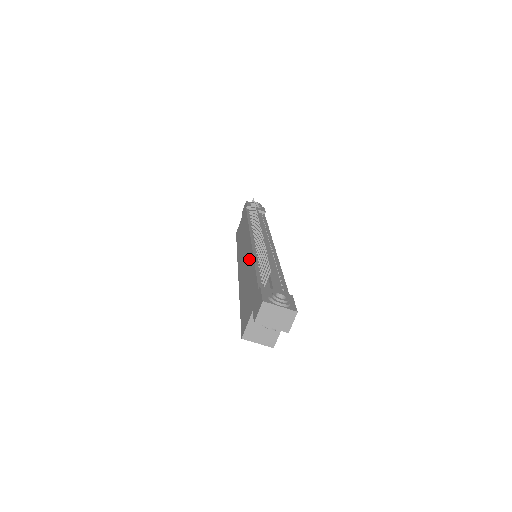
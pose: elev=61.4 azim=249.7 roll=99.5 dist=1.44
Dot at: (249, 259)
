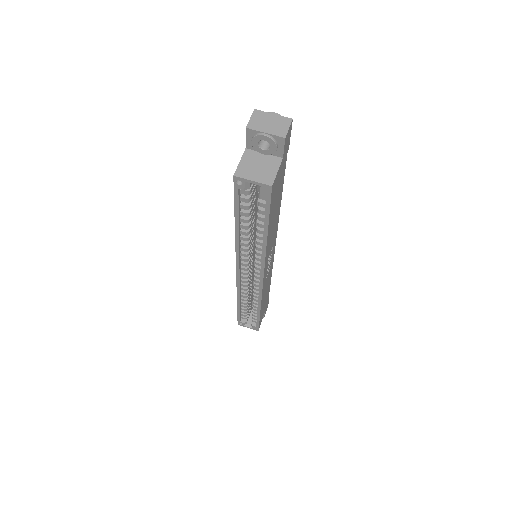
Dot at: occluded
